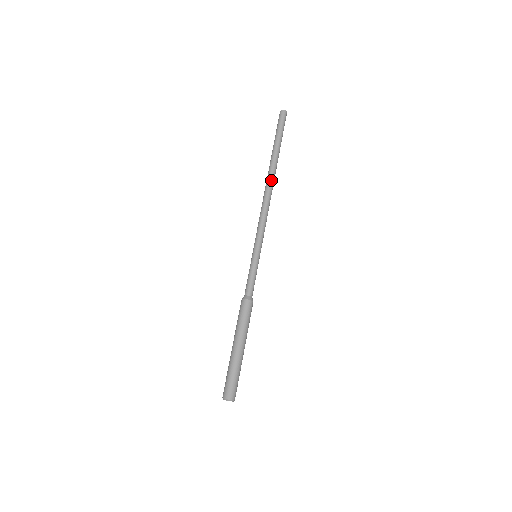
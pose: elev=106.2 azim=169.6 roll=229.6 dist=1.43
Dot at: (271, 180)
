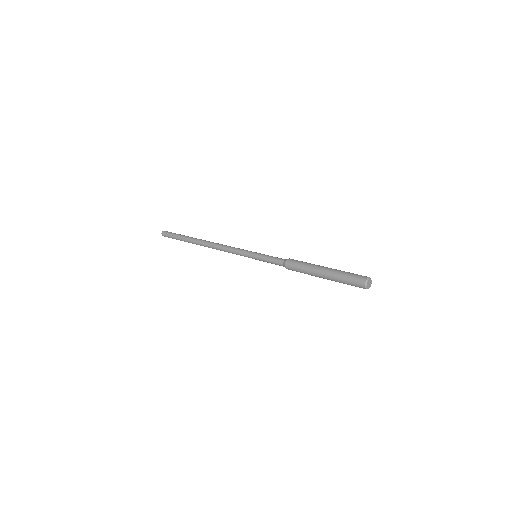
Dot at: (207, 241)
